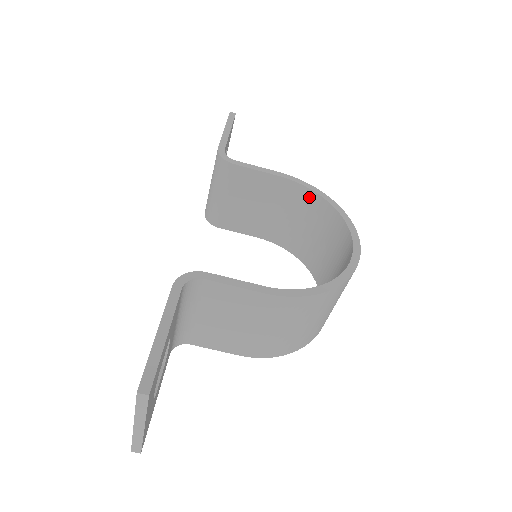
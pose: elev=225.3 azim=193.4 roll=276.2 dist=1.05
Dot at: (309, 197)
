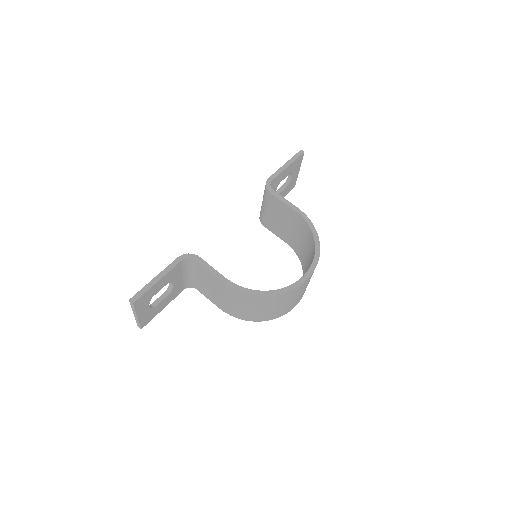
Dot at: (309, 231)
